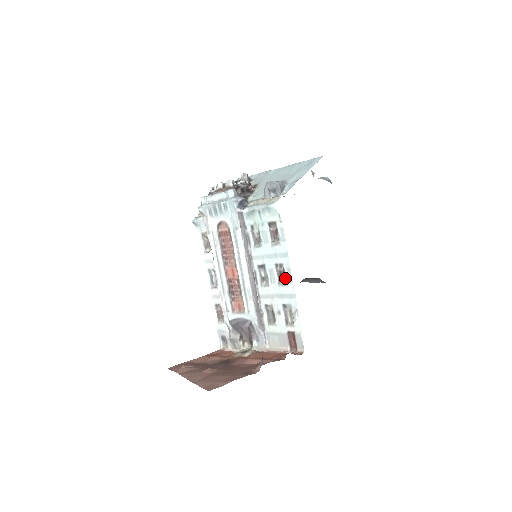
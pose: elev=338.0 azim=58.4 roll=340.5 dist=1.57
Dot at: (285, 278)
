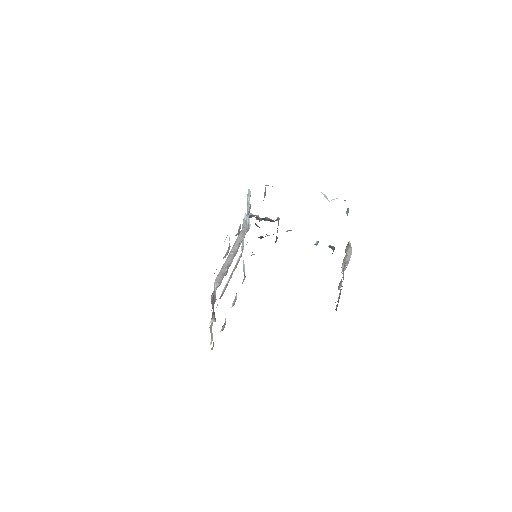
Dot at: occluded
